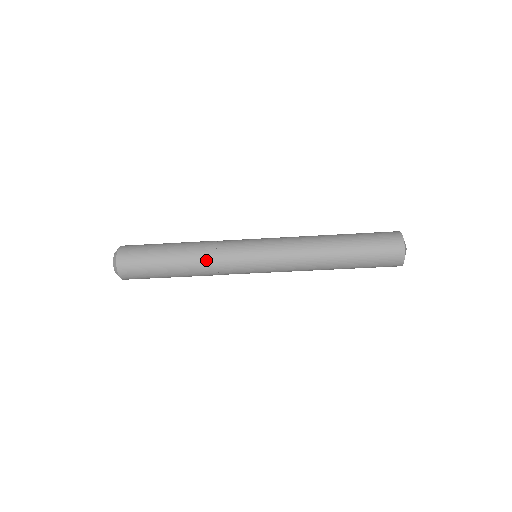
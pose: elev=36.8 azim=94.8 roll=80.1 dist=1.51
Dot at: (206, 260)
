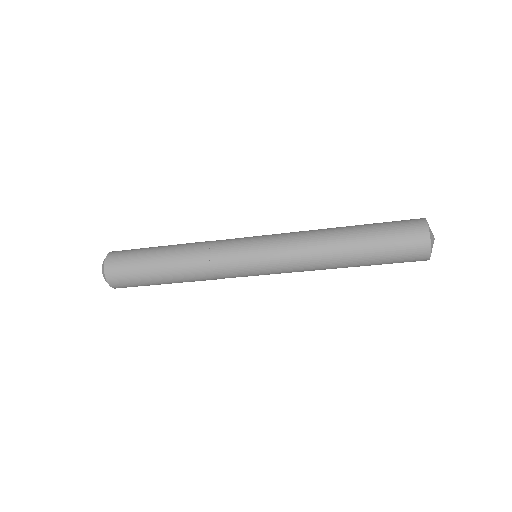
Dot at: (204, 280)
